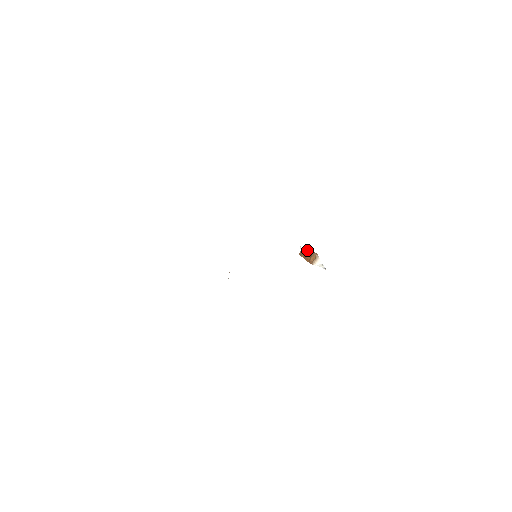
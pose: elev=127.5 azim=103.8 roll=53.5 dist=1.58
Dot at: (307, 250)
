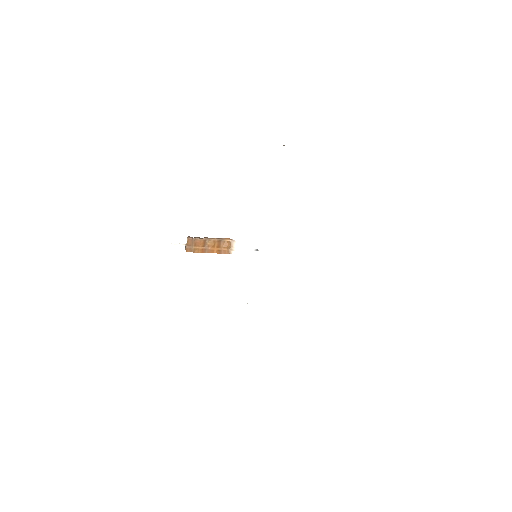
Dot at: (202, 241)
